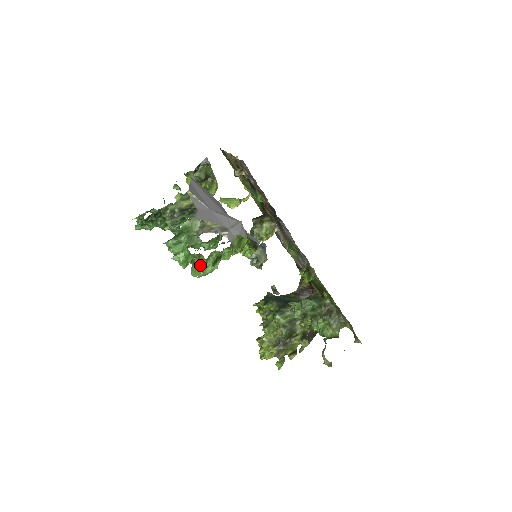
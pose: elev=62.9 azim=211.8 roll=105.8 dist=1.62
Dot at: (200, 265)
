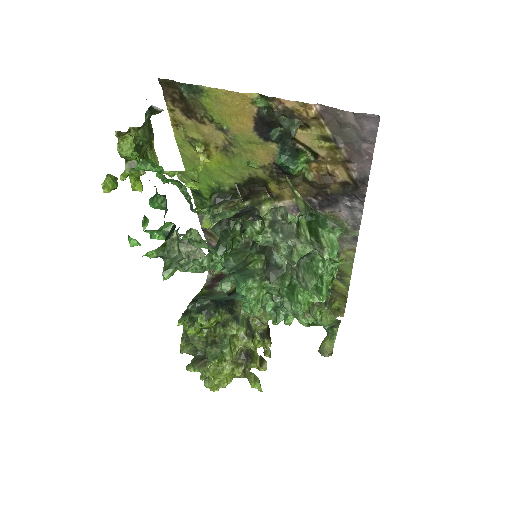
Dot at: (312, 302)
